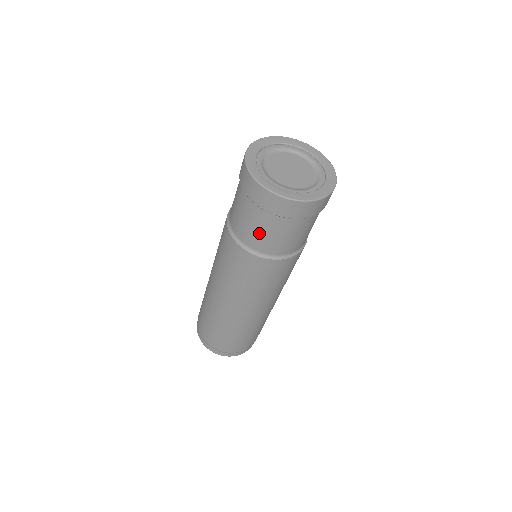
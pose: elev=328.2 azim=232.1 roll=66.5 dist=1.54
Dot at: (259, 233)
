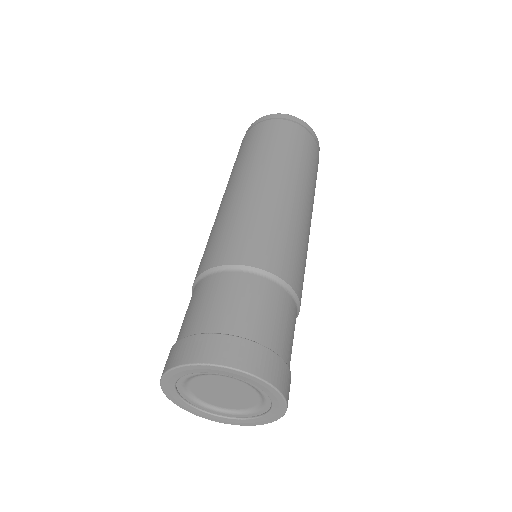
Dot at: occluded
